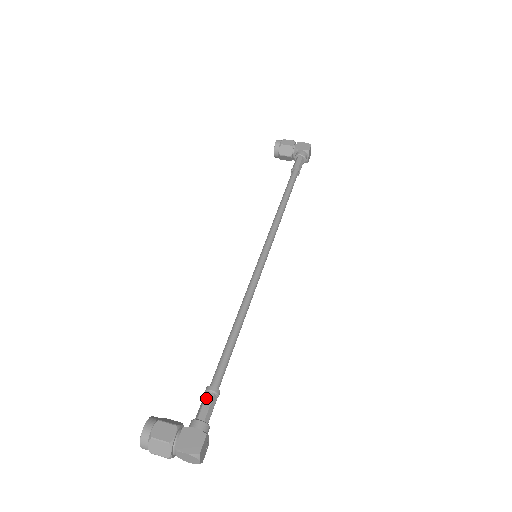
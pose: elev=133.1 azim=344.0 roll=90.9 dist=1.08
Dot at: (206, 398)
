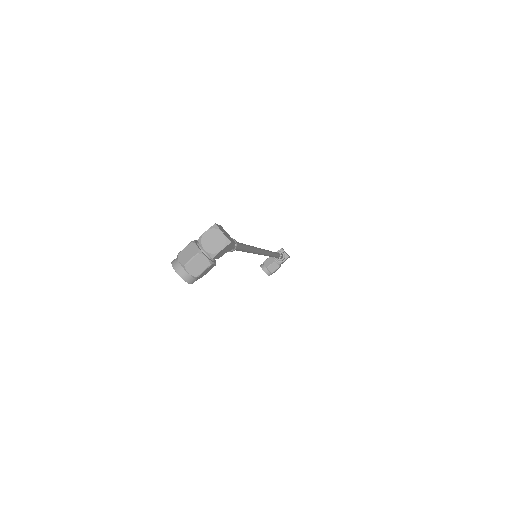
Dot at: occluded
